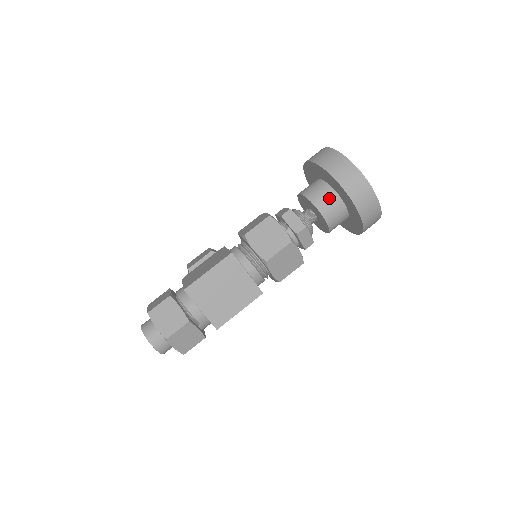
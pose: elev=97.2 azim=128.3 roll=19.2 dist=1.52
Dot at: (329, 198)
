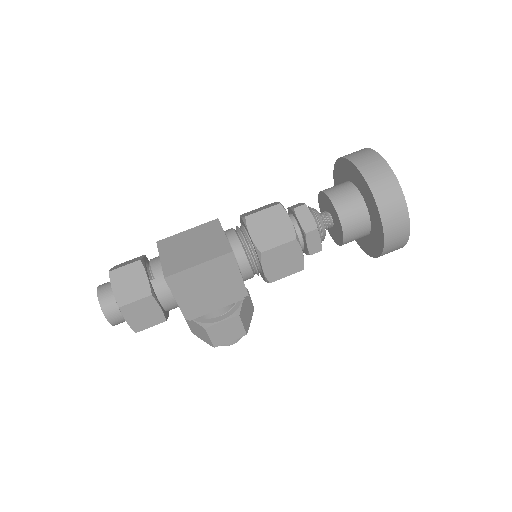
Dot at: (340, 185)
